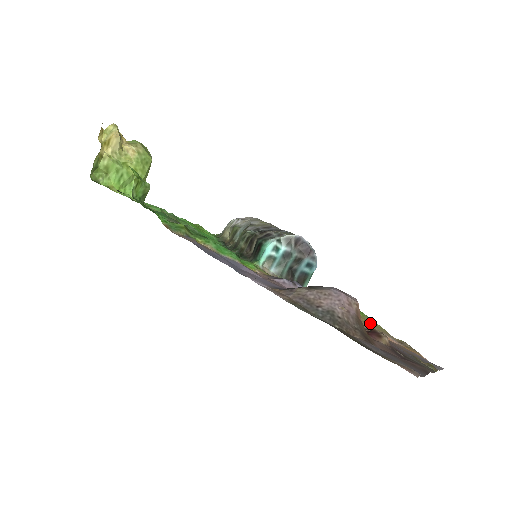
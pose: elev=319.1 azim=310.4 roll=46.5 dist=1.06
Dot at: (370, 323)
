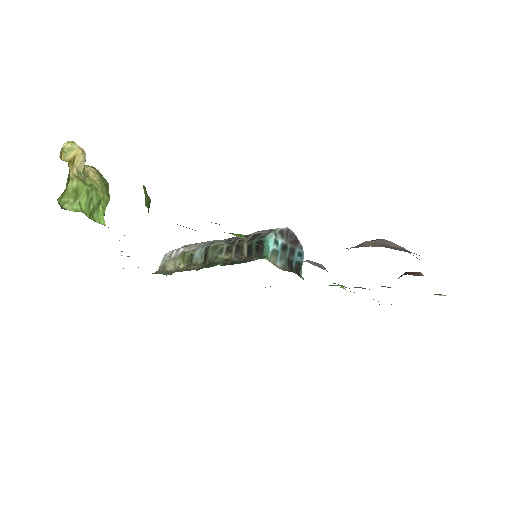
Dot at: occluded
